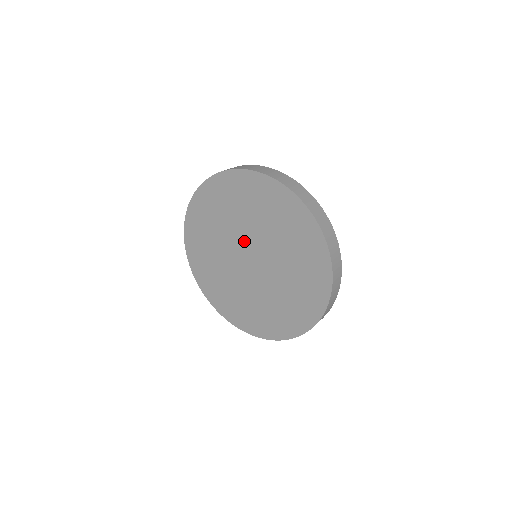
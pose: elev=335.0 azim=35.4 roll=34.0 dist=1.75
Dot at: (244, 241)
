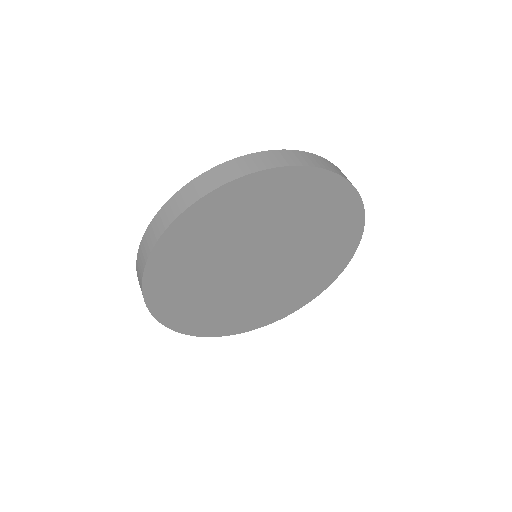
Dot at: (253, 251)
